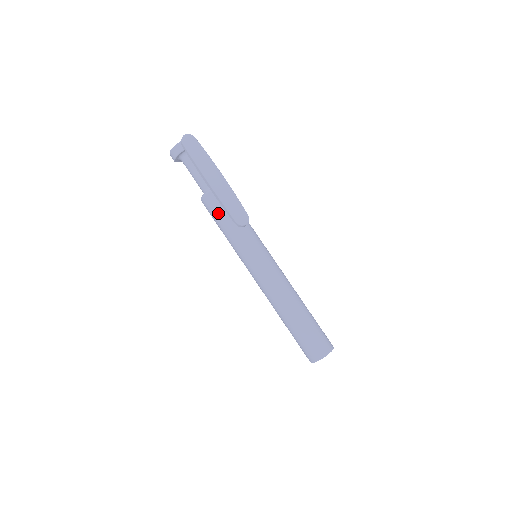
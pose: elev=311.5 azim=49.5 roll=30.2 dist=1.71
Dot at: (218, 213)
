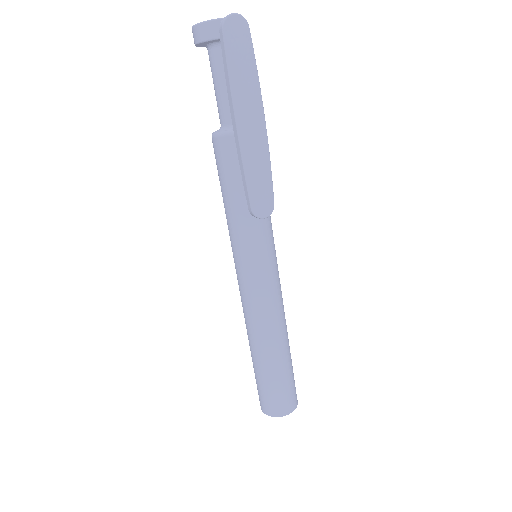
Dot at: (230, 175)
